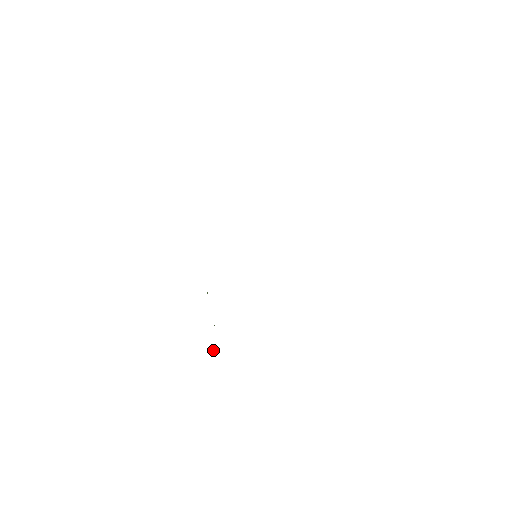
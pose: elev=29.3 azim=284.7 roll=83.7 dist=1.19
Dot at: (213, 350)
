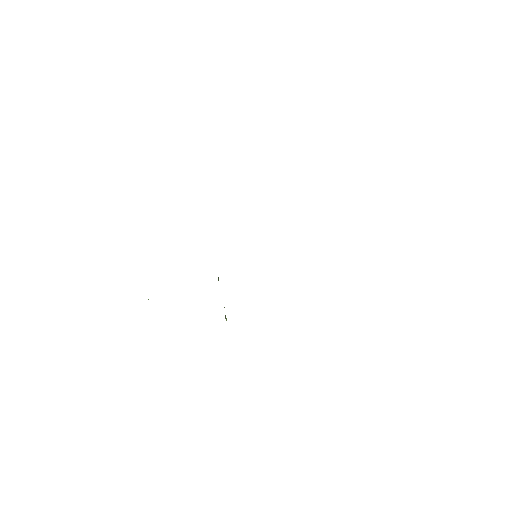
Dot at: occluded
